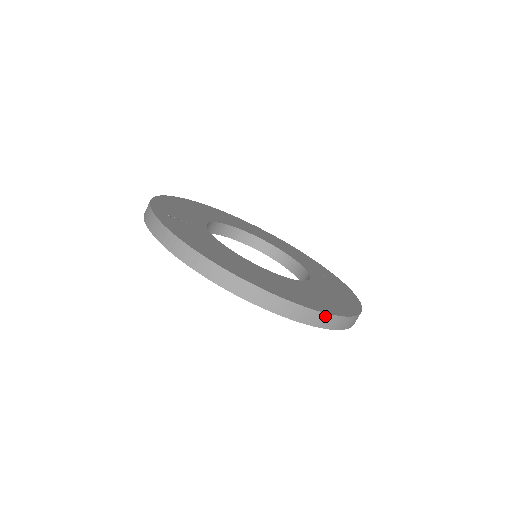
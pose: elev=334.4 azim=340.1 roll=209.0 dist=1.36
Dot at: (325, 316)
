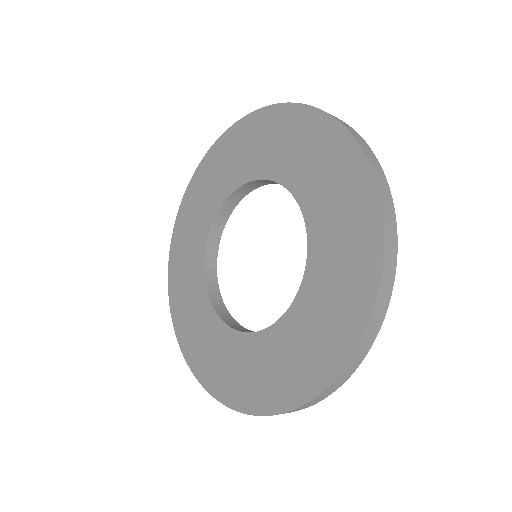
Dot at: (393, 215)
